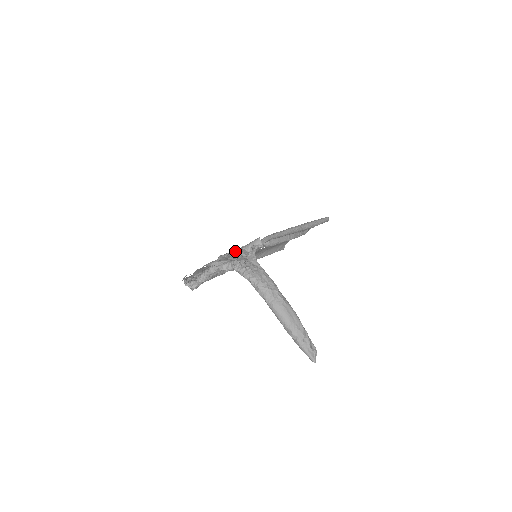
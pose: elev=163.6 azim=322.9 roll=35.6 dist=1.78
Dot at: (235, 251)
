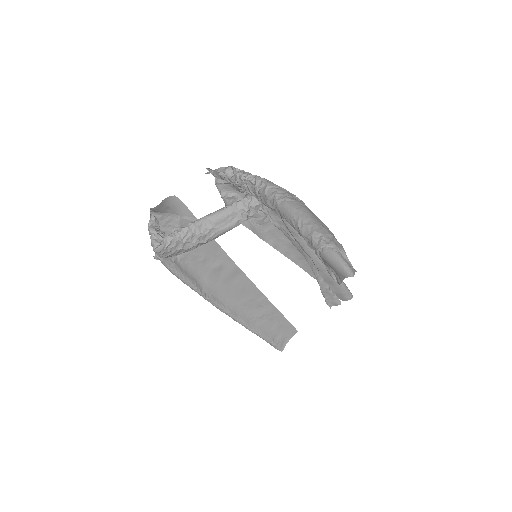
Dot at: (235, 196)
